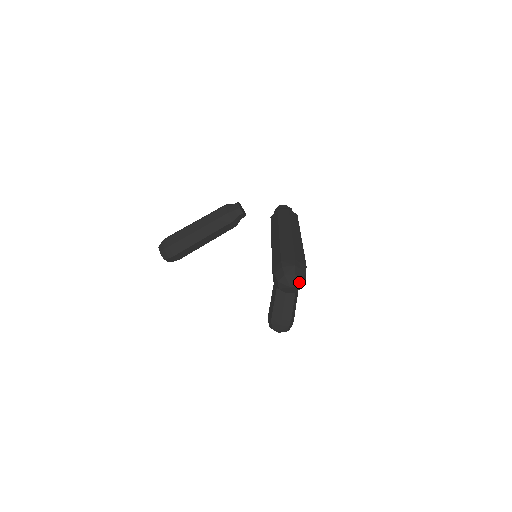
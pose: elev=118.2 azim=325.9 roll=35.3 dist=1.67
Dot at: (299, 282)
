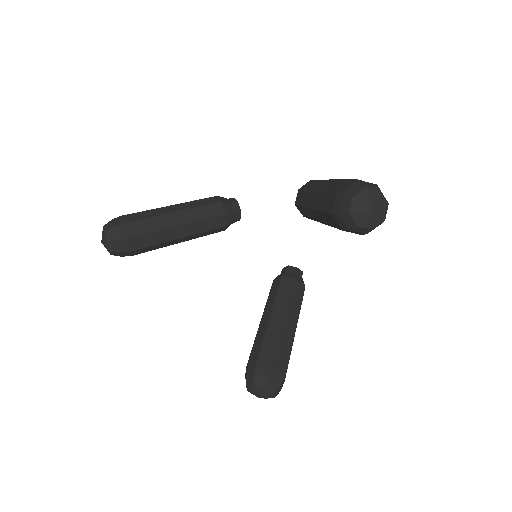
Dot at: (383, 207)
